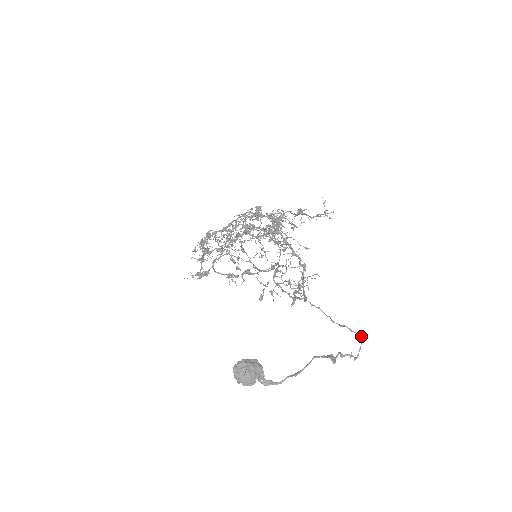
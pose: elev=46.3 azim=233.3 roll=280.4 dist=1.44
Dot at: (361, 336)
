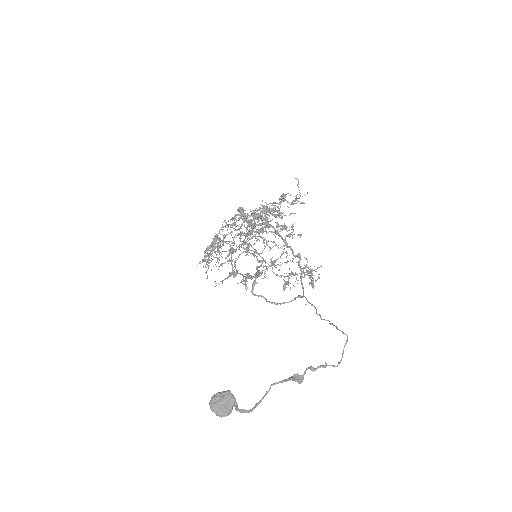
Dot at: occluded
